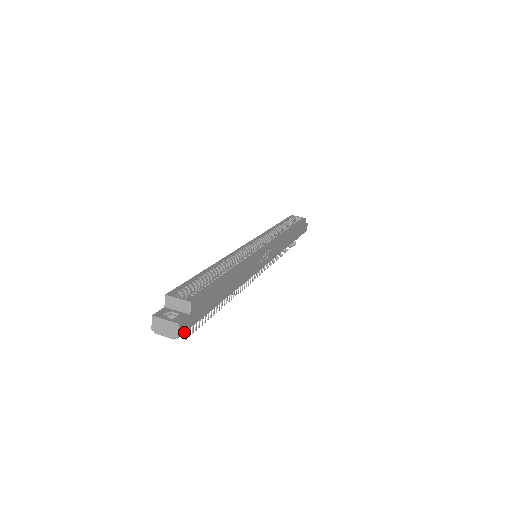
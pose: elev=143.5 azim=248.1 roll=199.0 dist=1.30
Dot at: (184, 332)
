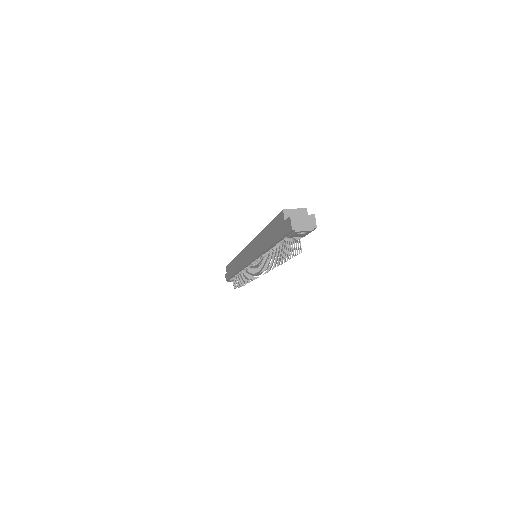
Dot at: occluded
